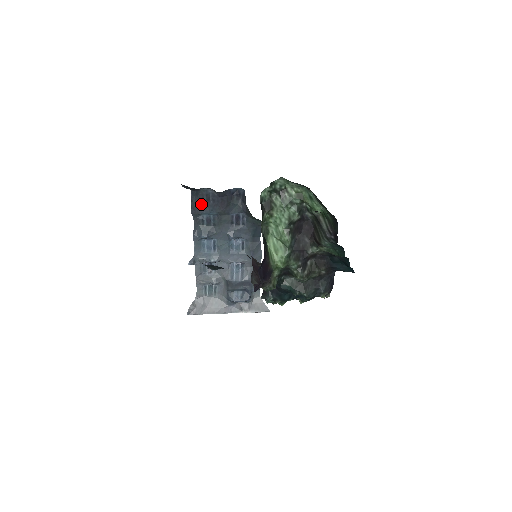
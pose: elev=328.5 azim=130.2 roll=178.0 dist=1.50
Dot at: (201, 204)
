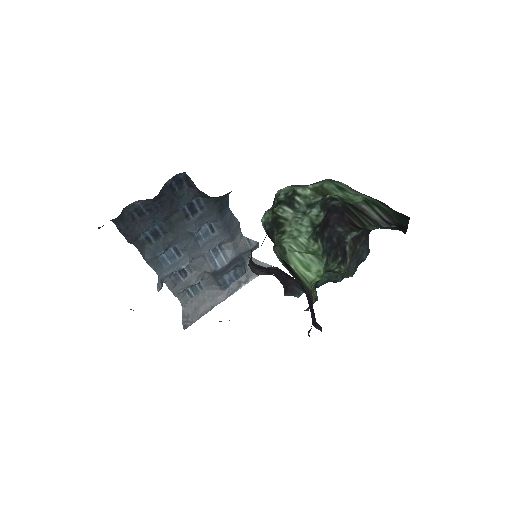
Dot at: (134, 224)
